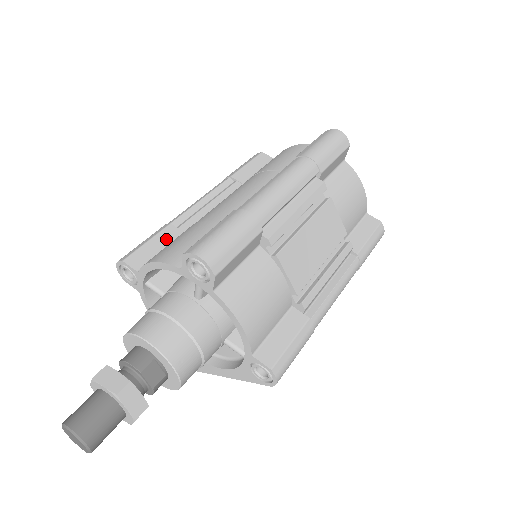
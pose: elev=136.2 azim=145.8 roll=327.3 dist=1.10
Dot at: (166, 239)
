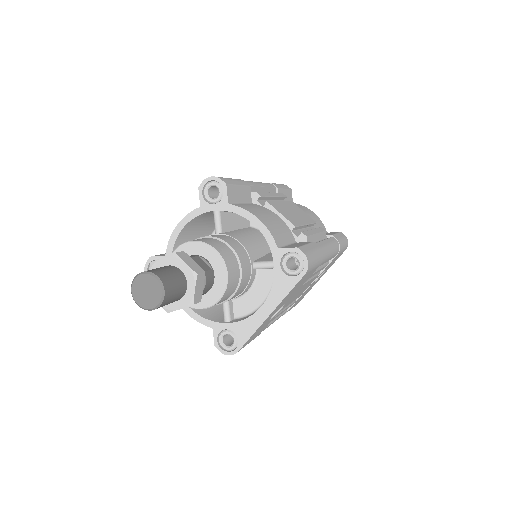
Dot at: occluded
